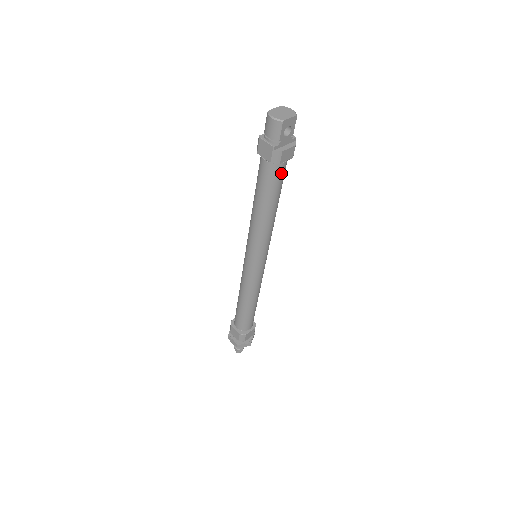
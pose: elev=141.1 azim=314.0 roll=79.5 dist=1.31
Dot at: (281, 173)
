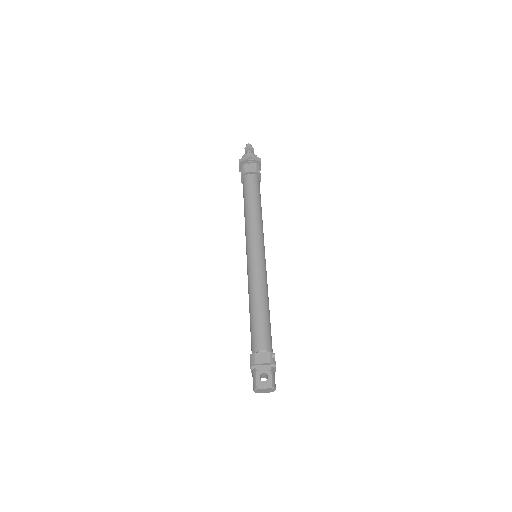
Dot at: occluded
